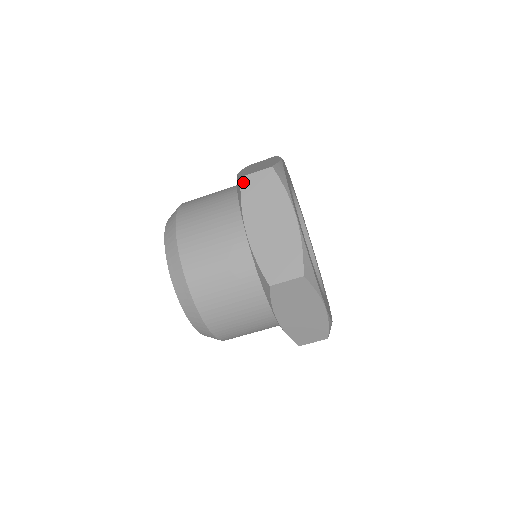
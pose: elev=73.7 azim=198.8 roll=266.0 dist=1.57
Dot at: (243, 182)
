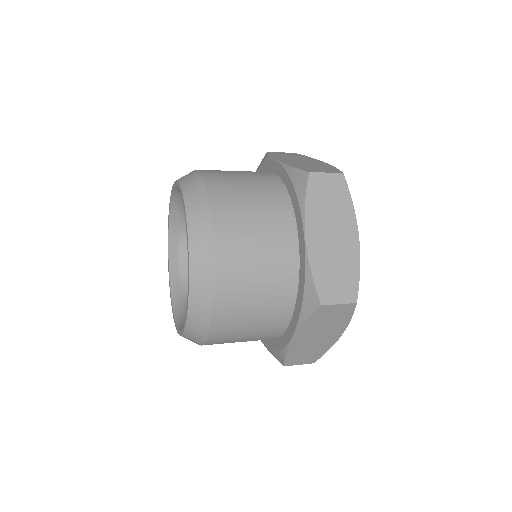
Dot at: (270, 152)
